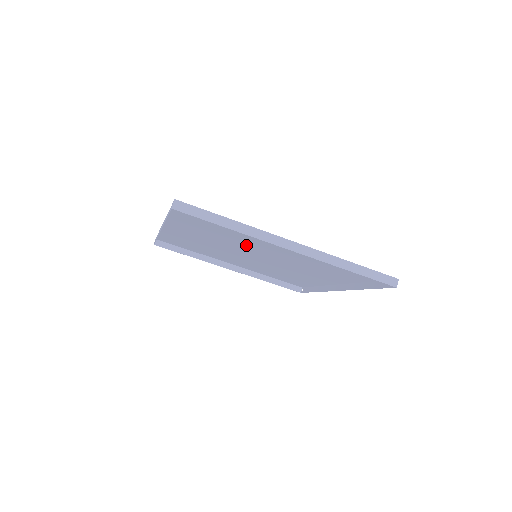
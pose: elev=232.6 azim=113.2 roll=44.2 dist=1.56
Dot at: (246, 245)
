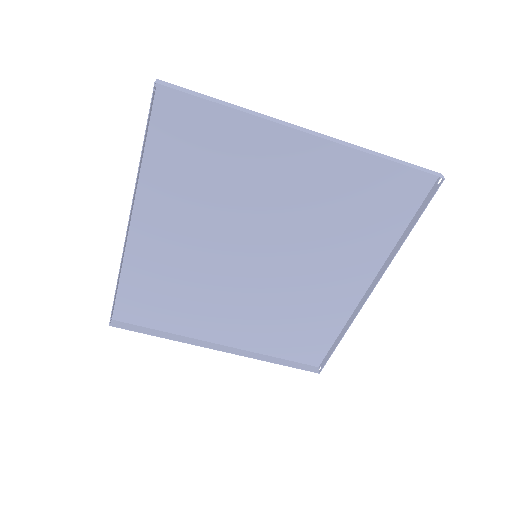
Dot at: (243, 214)
